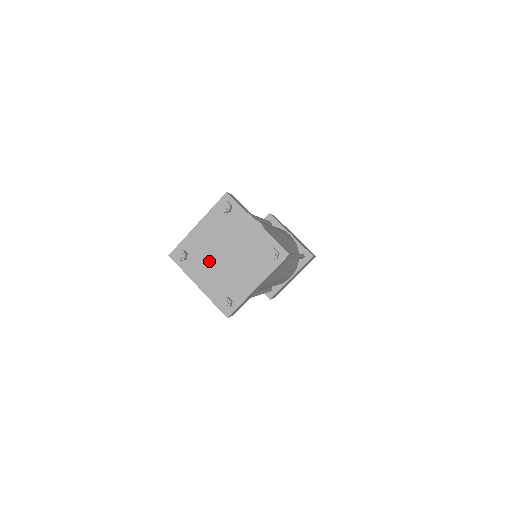
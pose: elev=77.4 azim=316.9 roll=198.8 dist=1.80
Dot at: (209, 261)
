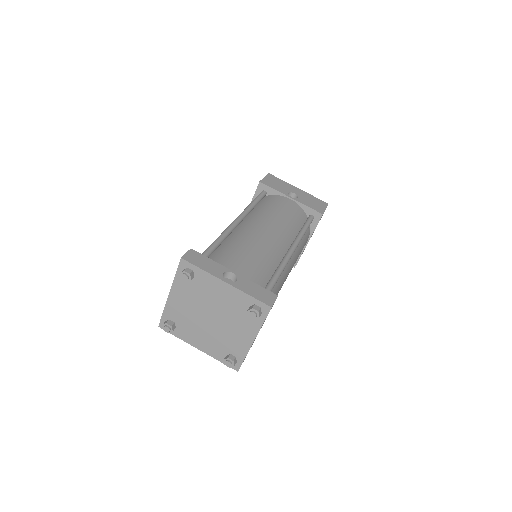
Dot at: (197, 326)
